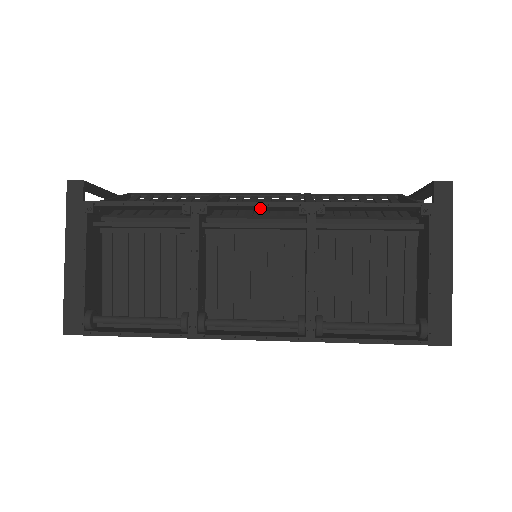
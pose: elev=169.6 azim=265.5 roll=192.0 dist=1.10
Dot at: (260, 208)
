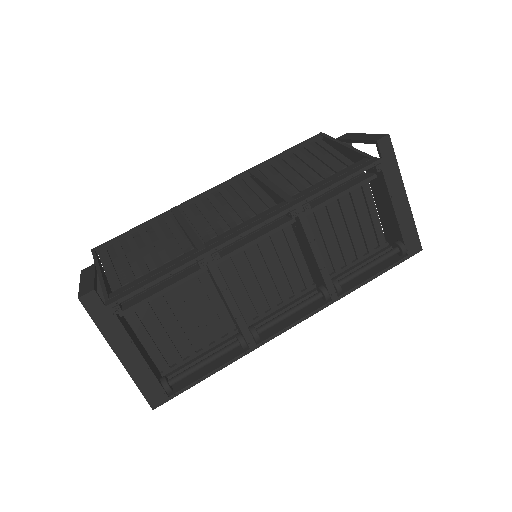
Dot at: occluded
